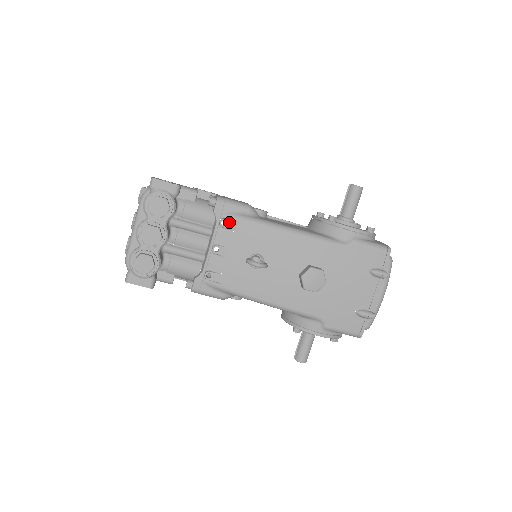
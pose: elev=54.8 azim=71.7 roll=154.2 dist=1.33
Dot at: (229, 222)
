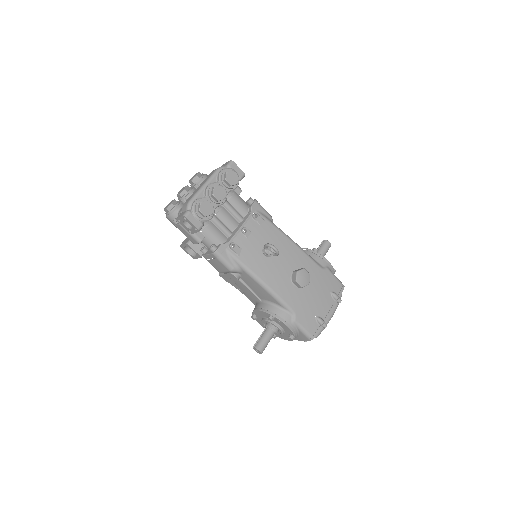
Dot at: (259, 217)
